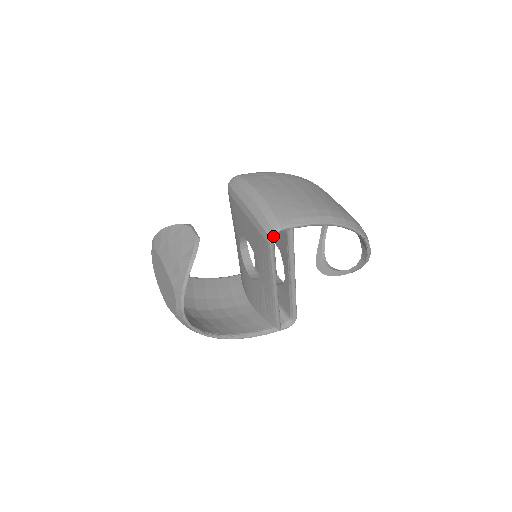
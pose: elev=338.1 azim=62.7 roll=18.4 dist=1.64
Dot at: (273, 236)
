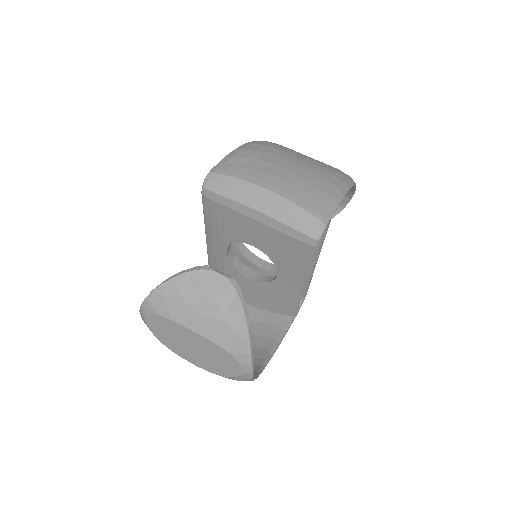
Dot at: (320, 237)
